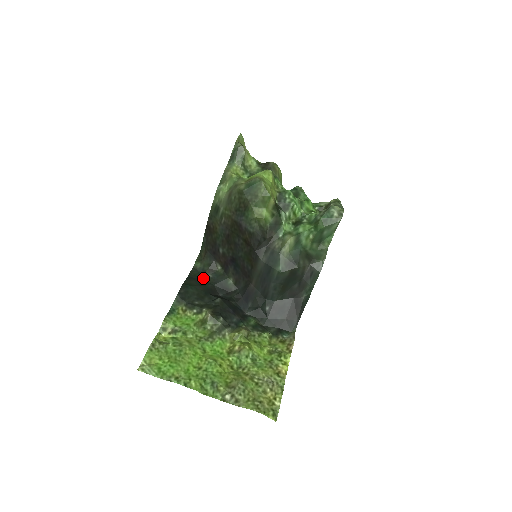
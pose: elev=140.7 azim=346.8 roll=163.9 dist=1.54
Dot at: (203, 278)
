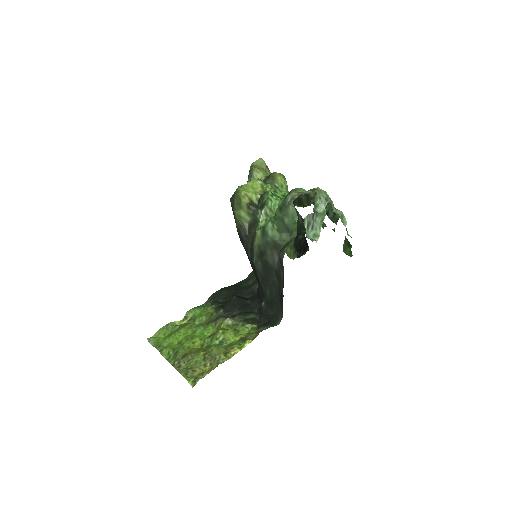
Dot at: (245, 285)
